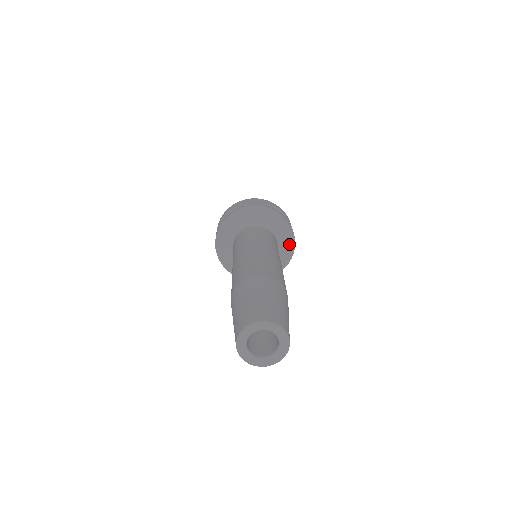
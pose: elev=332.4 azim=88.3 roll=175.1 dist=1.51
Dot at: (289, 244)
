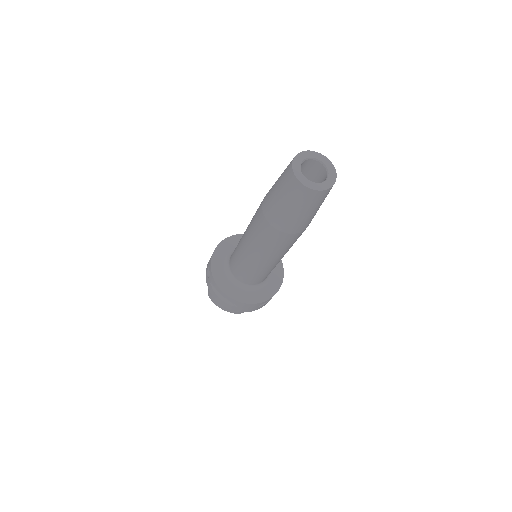
Dot at: (278, 268)
